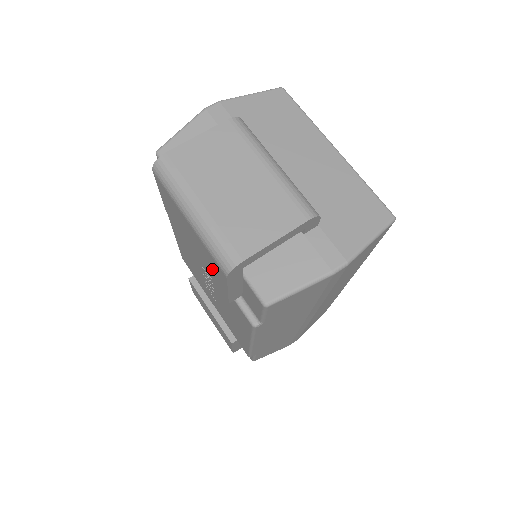
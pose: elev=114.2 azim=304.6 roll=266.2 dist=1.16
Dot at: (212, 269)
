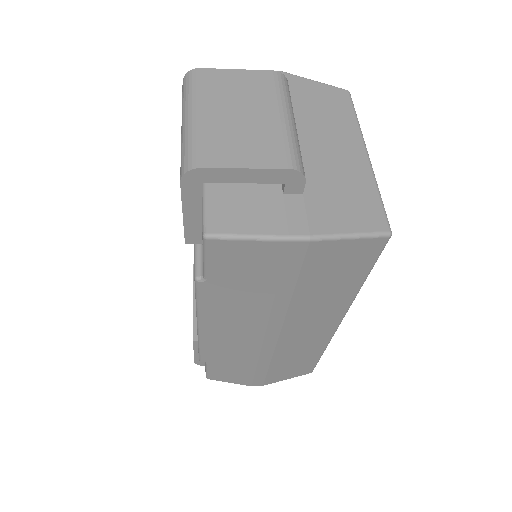
Dot at: occluded
